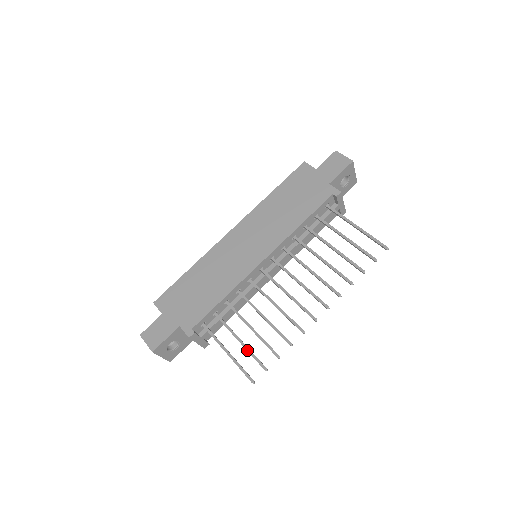
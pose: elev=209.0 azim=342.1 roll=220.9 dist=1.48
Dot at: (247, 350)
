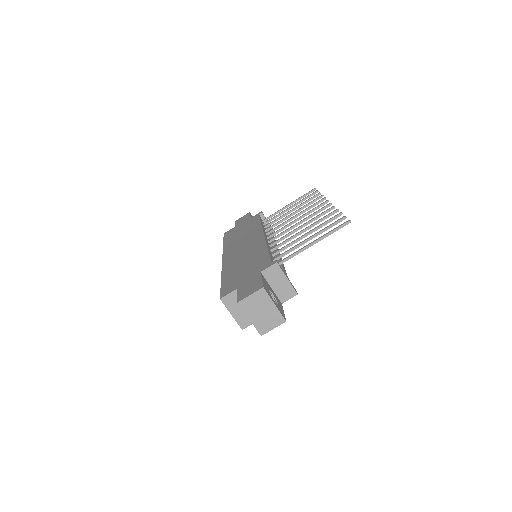
Dot at: (321, 231)
